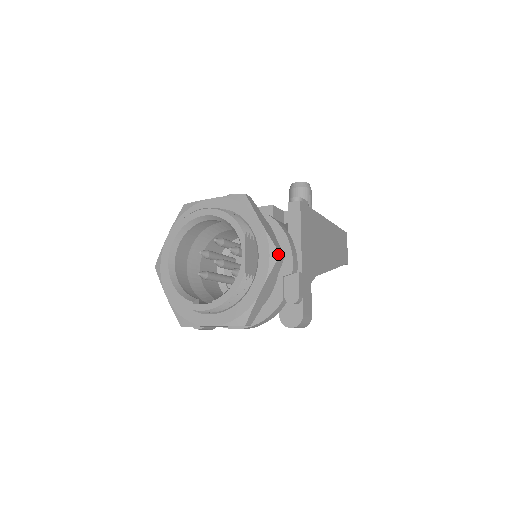
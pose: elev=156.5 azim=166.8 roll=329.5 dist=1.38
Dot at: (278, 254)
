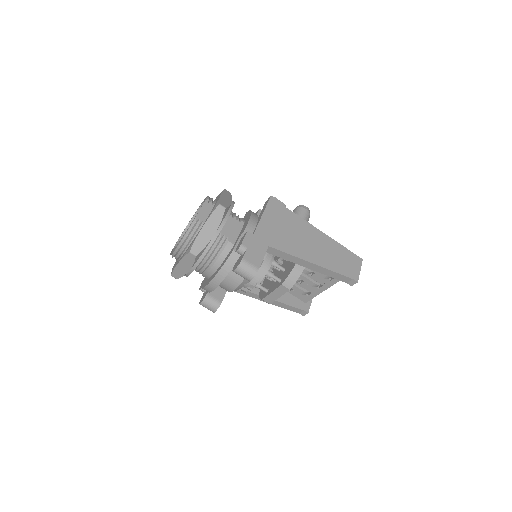
Dot at: (218, 204)
